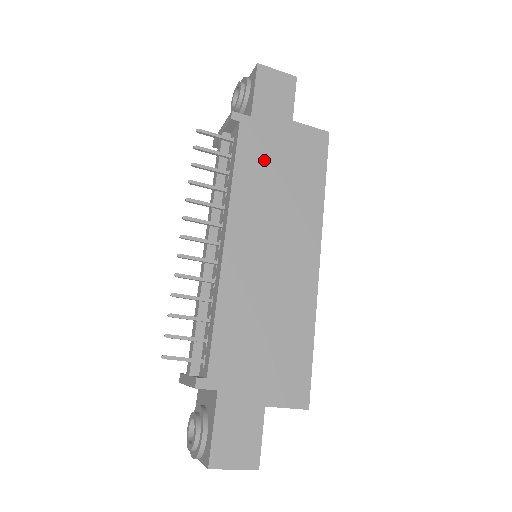
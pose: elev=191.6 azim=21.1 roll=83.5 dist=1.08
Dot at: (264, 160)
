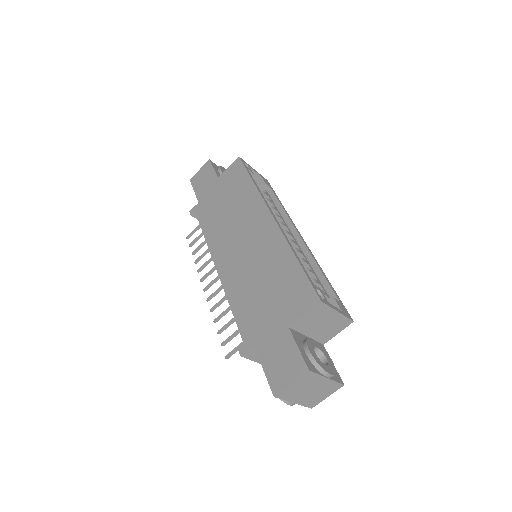
Dot at: (214, 211)
